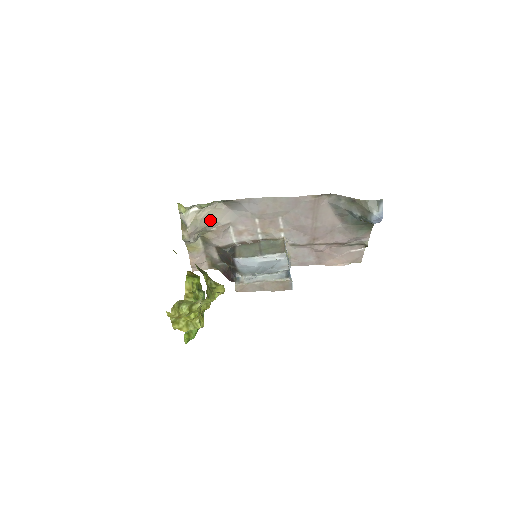
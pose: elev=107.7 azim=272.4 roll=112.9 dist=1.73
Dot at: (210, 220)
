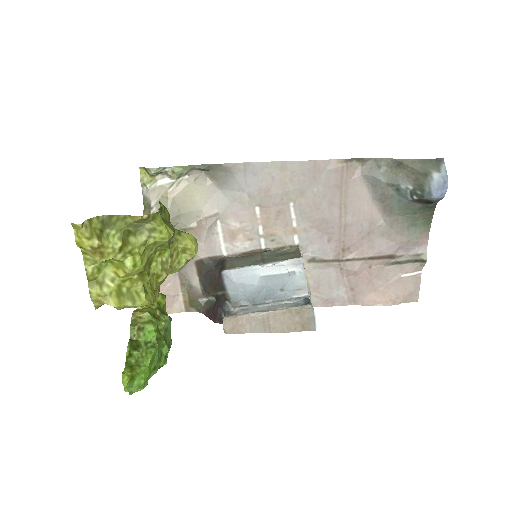
Dot at: (187, 204)
